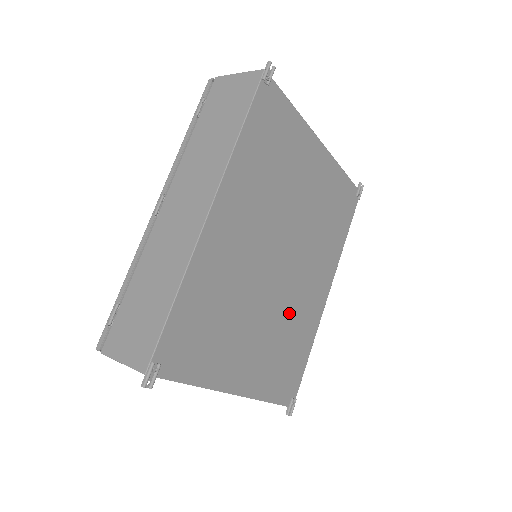
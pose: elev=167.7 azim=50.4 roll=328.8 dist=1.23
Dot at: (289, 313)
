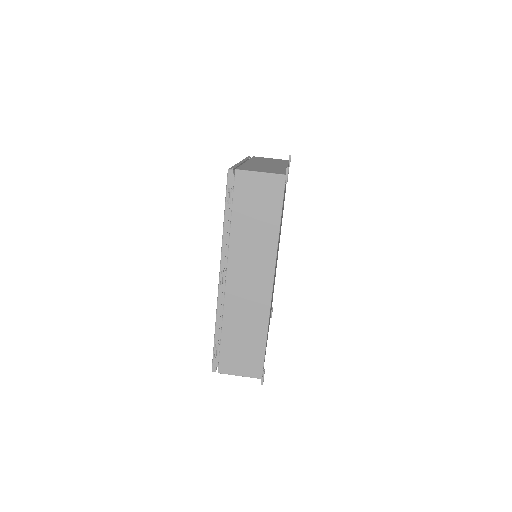
Dot at: occluded
